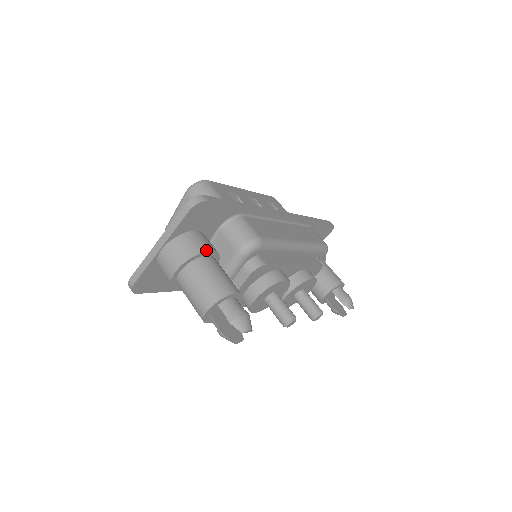
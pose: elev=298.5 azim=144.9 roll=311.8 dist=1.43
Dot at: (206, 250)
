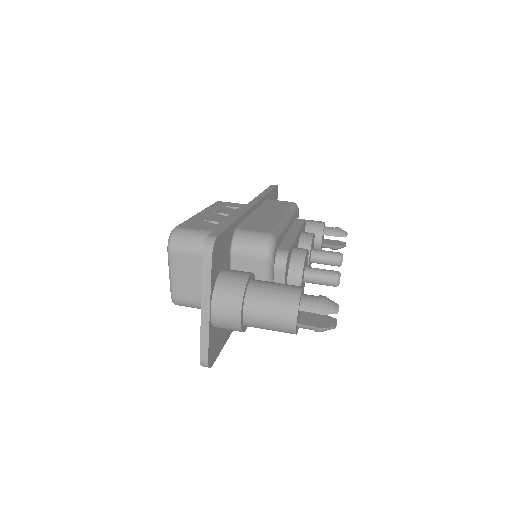
Dot at: (247, 278)
